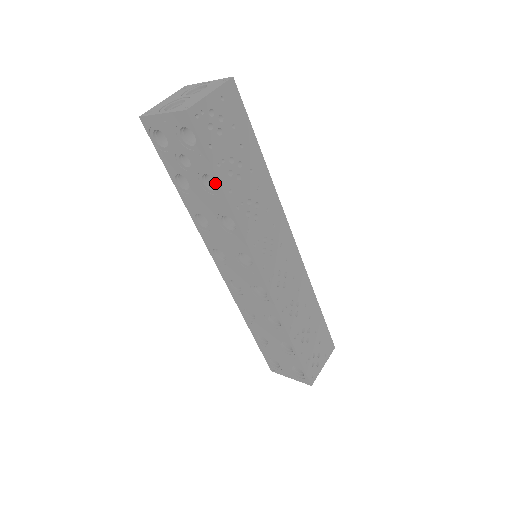
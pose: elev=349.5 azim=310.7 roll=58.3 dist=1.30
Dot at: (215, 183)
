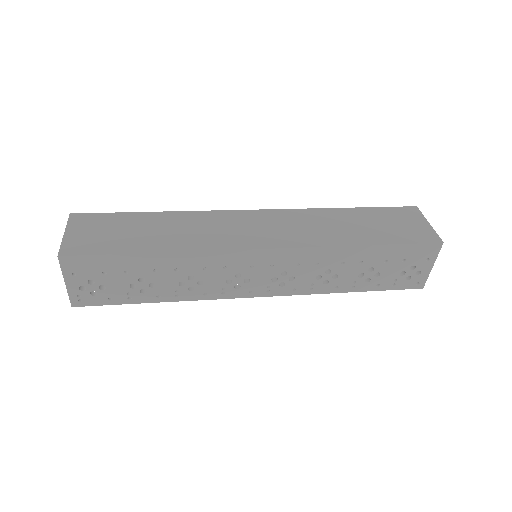
Dot at: occluded
